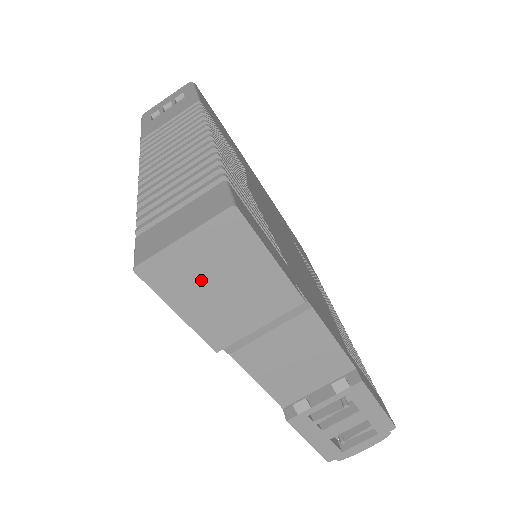
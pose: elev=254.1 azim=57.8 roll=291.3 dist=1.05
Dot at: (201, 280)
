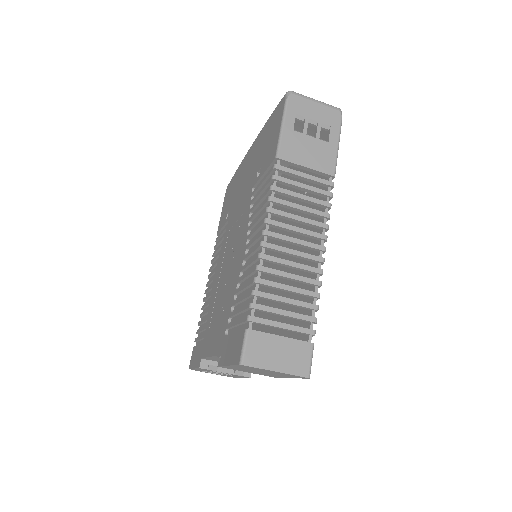
Dot at: (257, 370)
